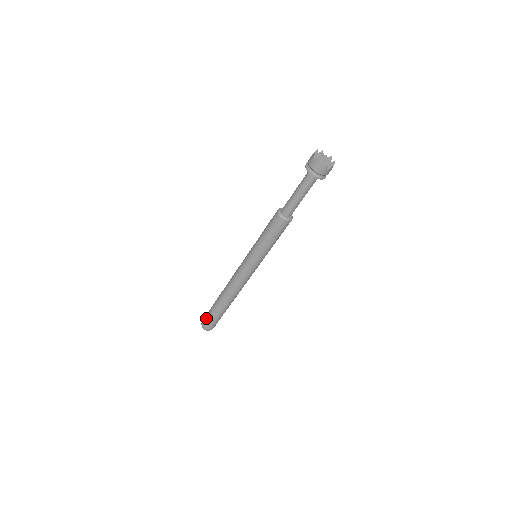
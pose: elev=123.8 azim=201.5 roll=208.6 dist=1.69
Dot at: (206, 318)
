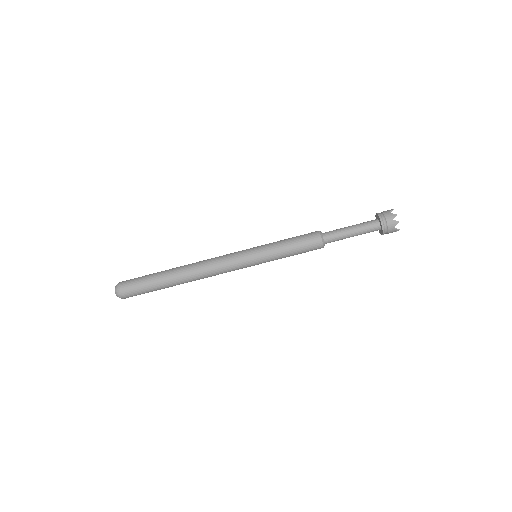
Dot at: (134, 286)
